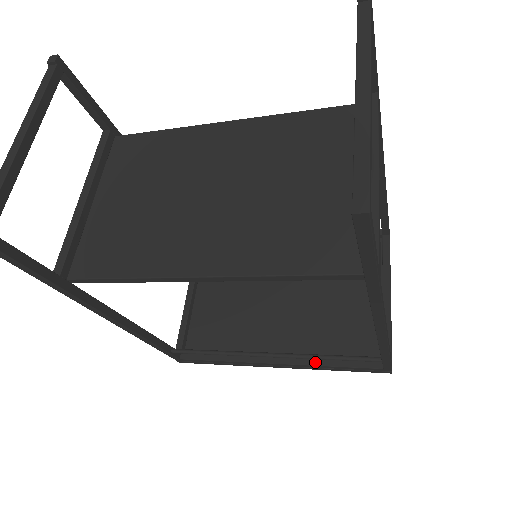
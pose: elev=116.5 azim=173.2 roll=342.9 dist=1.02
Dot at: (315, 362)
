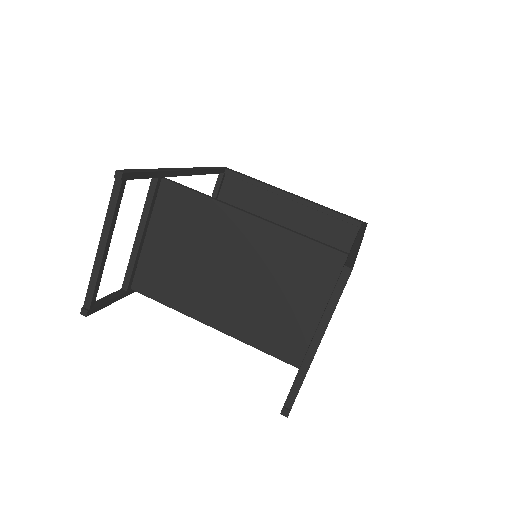
Dot at: occluded
